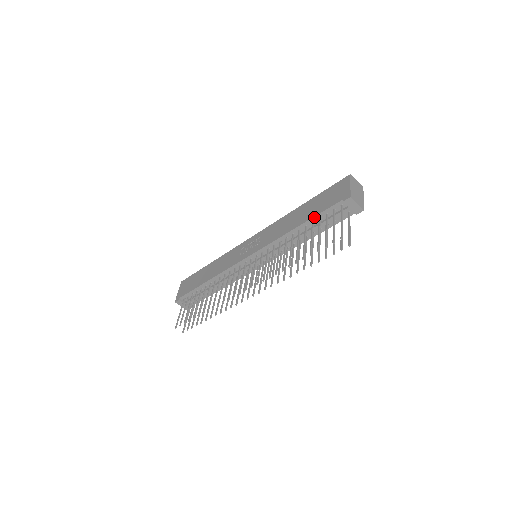
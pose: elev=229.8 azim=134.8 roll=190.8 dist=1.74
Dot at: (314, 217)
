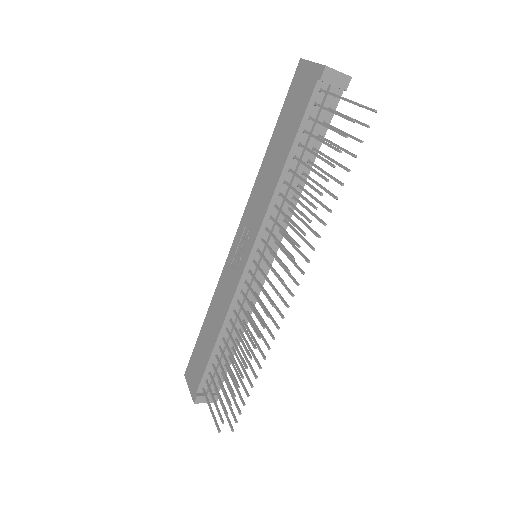
Dot at: (297, 134)
